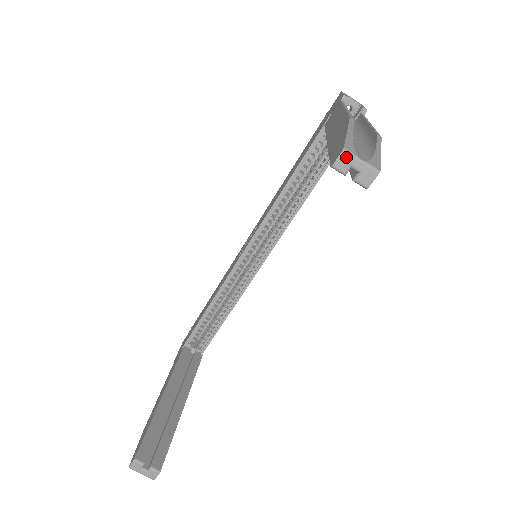
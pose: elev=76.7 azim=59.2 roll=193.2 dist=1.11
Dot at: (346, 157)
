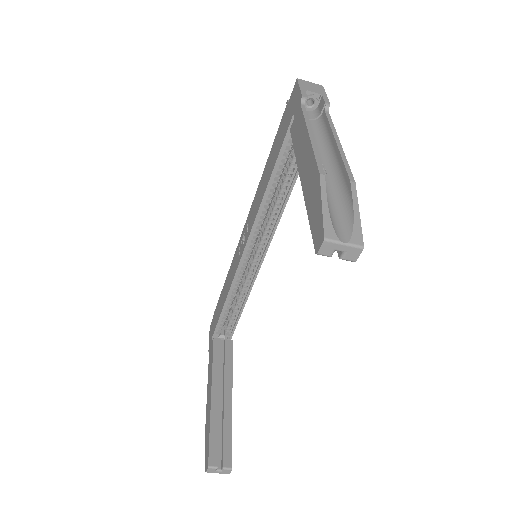
Dot at: (328, 245)
